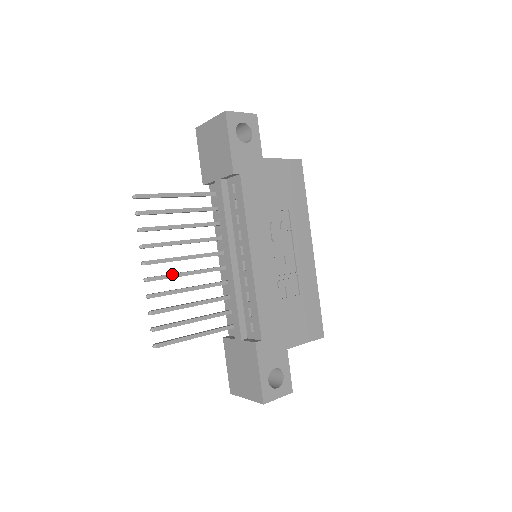
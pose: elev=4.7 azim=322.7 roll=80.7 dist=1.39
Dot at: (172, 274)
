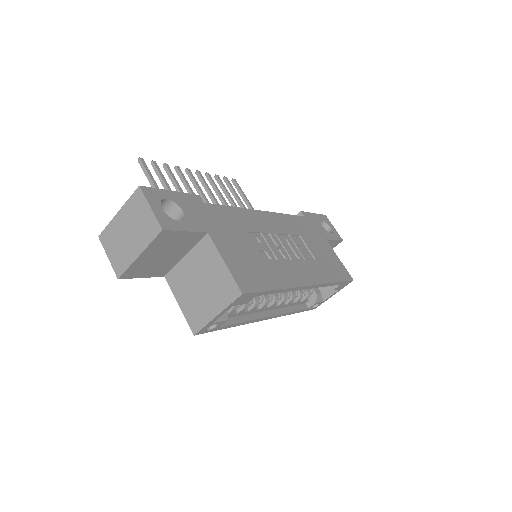
Dot at: occluded
